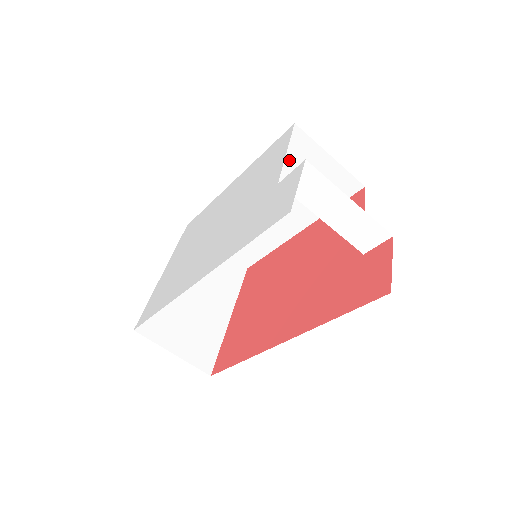
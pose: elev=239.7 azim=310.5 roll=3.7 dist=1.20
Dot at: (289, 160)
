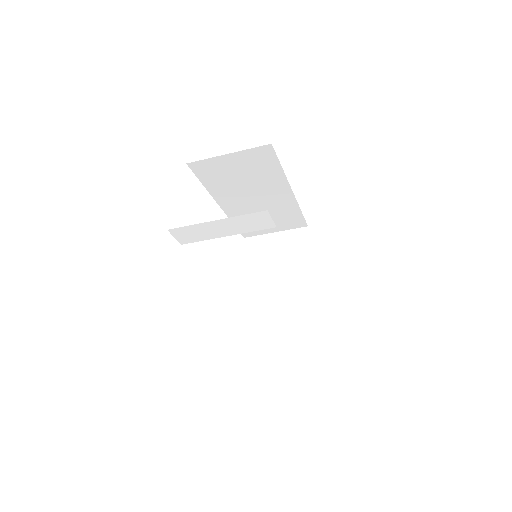
Dot at: (218, 176)
